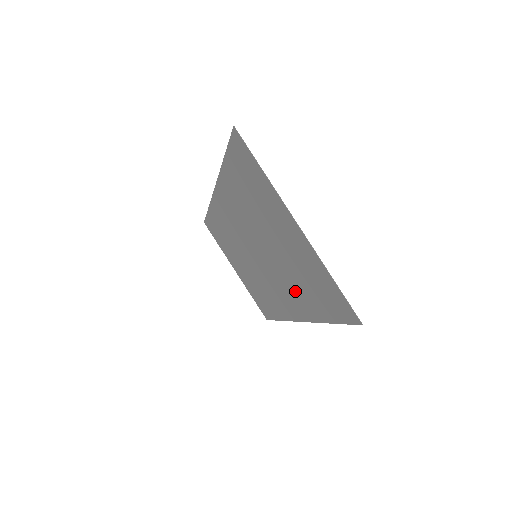
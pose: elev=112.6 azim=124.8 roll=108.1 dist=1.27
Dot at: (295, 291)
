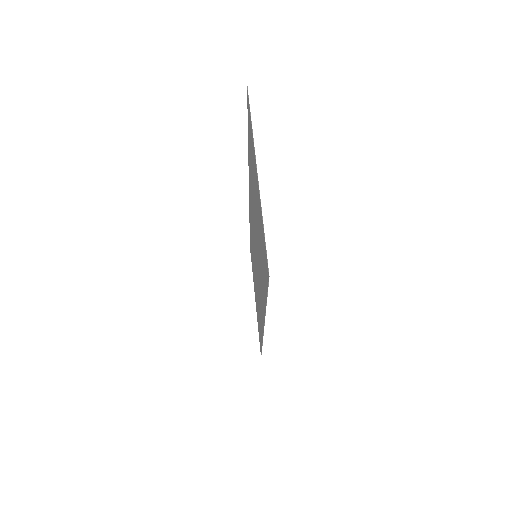
Dot at: (261, 279)
